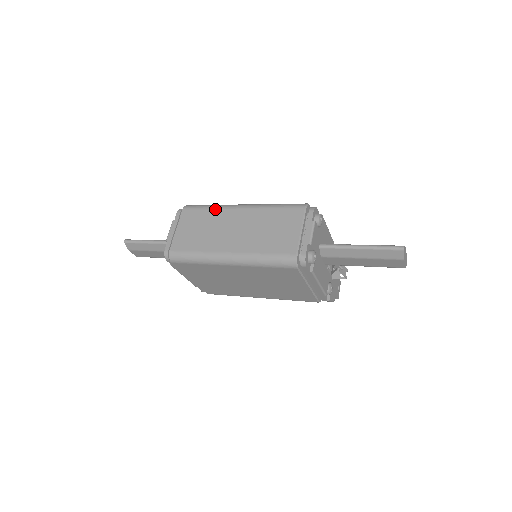
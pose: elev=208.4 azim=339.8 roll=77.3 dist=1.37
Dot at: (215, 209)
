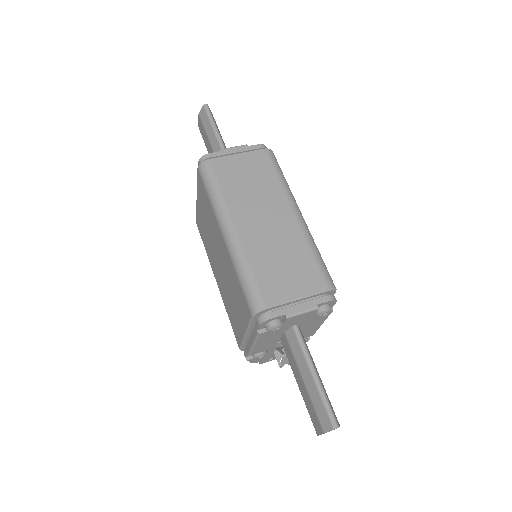
Dot at: (281, 185)
